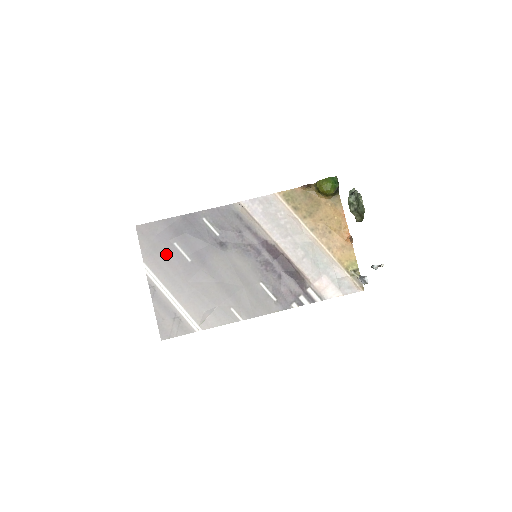
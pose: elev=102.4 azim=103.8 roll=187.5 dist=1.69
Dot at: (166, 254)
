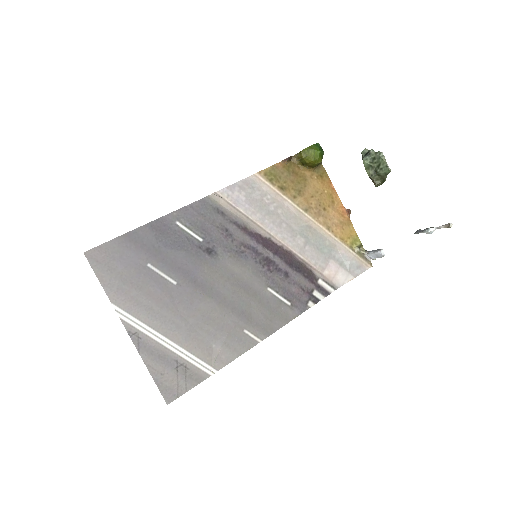
Dot at: (140, 282)
